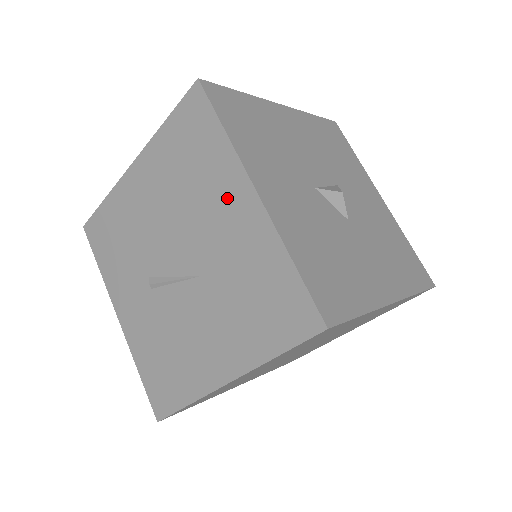
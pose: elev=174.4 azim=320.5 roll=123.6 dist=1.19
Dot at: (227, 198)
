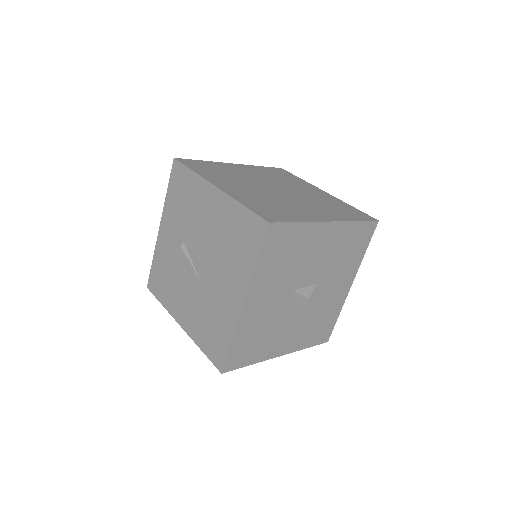
Dot at: (233, 284)
